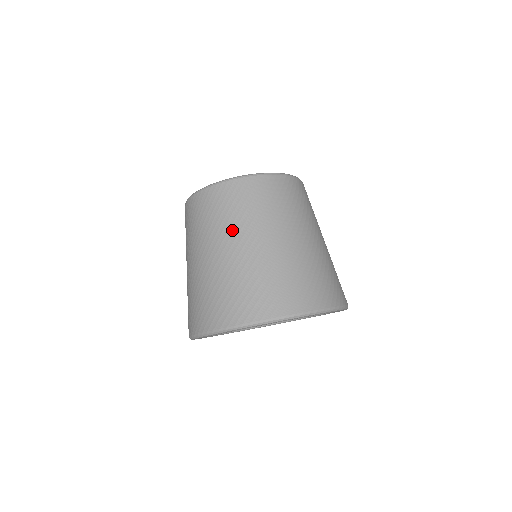
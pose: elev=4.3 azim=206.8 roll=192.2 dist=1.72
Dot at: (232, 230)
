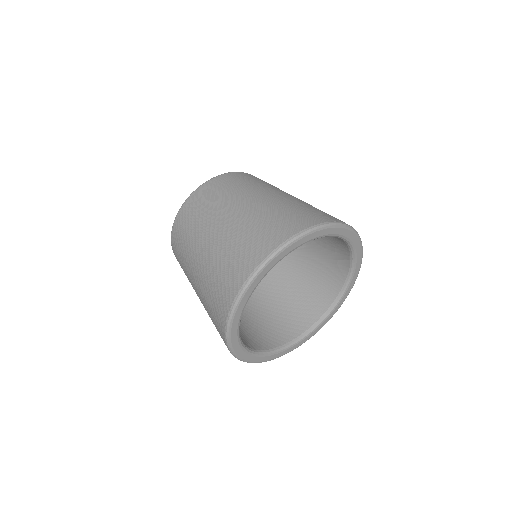
Dot at: (209, 219)
